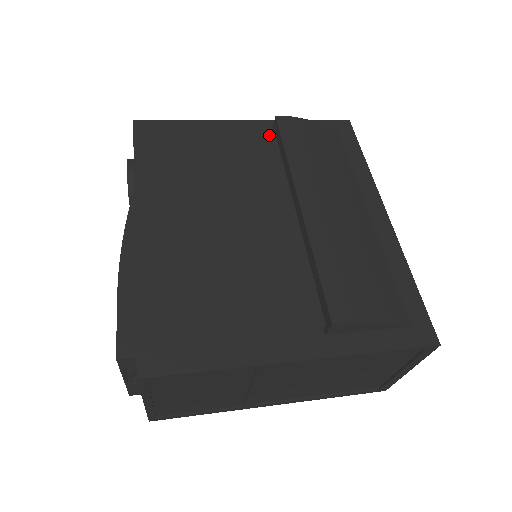
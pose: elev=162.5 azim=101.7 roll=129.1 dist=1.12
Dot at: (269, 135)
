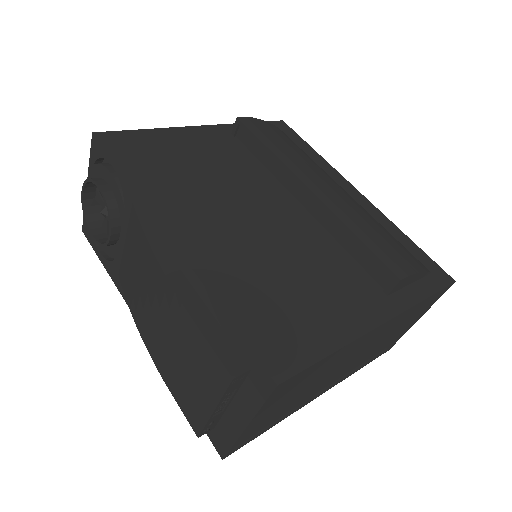
Dot at: (231, 137)
